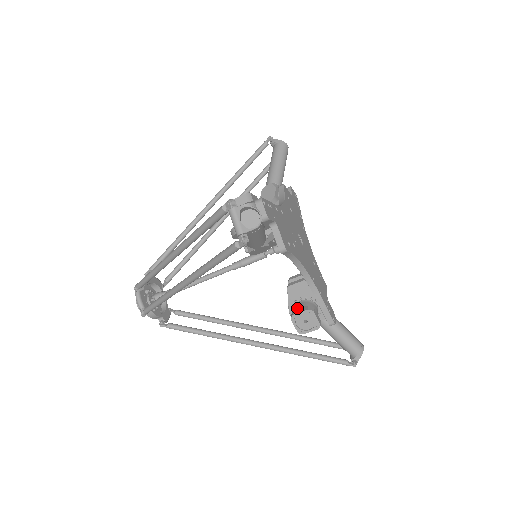
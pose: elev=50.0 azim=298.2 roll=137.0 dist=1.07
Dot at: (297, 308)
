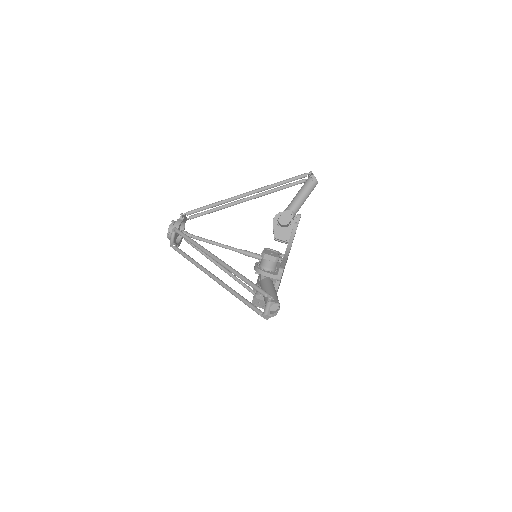
Dot at: occluded
